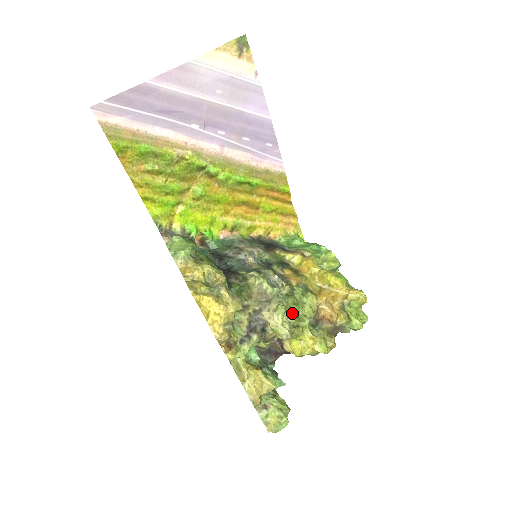
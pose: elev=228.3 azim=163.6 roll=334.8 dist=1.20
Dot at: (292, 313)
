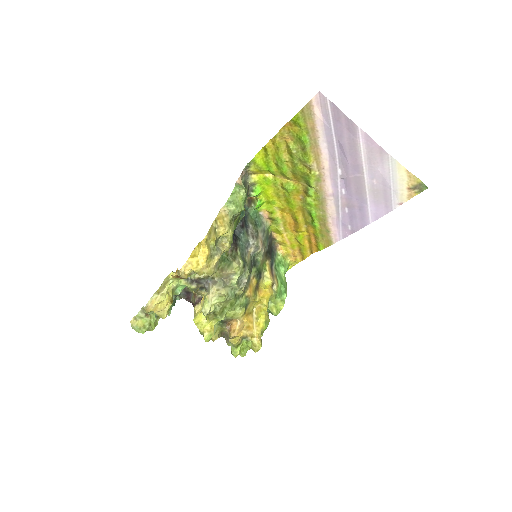
Dot at: (224, 306)
